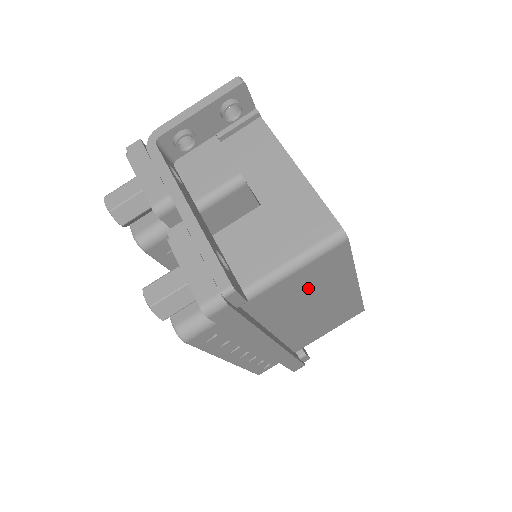
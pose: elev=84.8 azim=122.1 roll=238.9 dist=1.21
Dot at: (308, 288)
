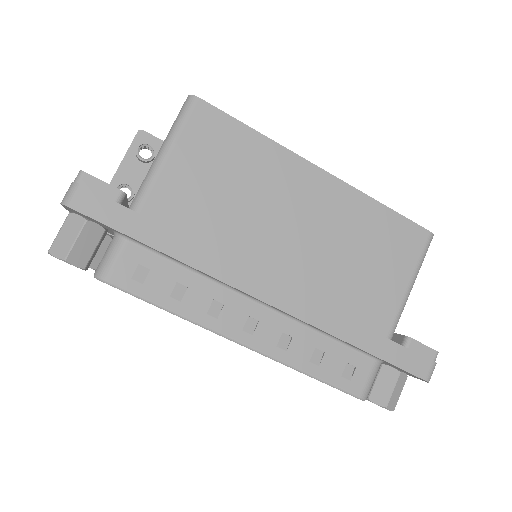
Dot at: (228, 181)
